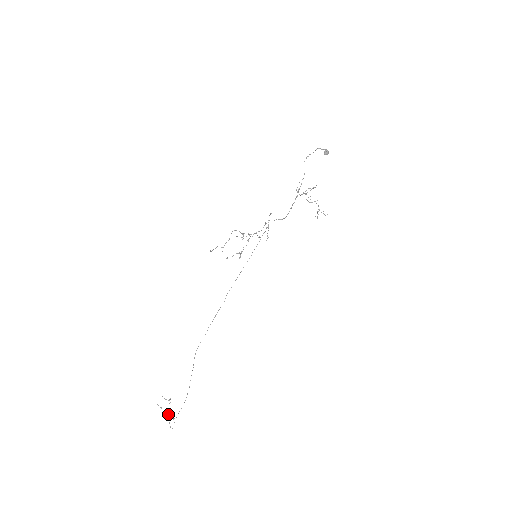
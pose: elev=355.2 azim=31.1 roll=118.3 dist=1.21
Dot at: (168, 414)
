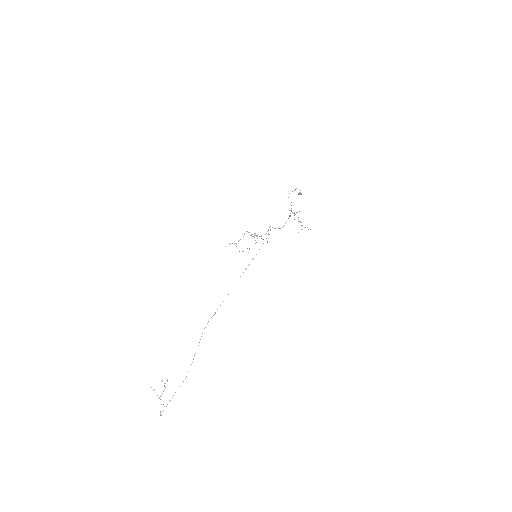
Dot at: occluded
